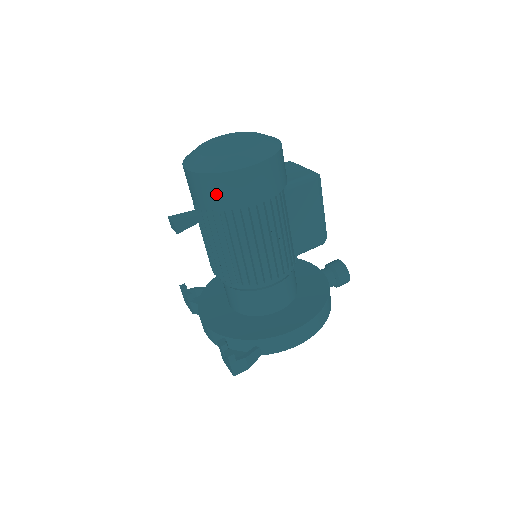
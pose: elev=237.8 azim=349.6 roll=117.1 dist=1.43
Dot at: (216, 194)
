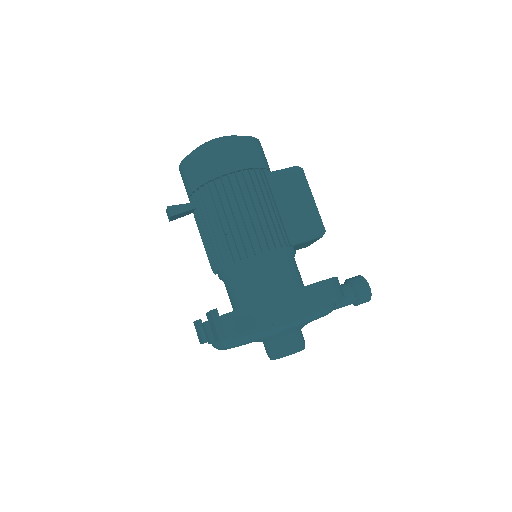
Dot at: (199, 169)
